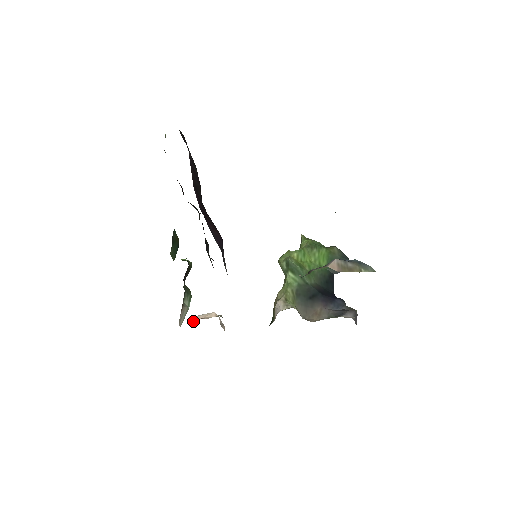
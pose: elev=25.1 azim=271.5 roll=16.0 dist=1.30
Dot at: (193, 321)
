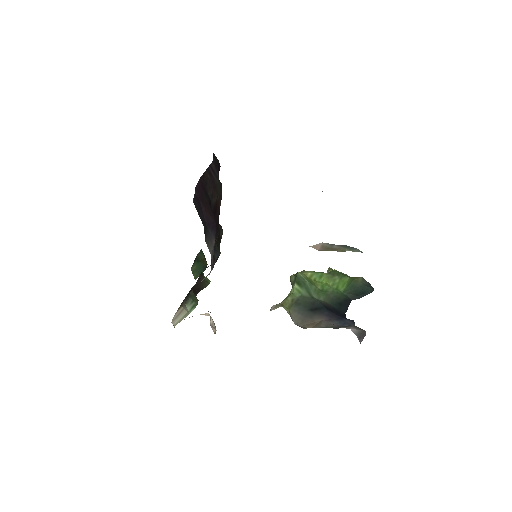
Dot at: occluded
